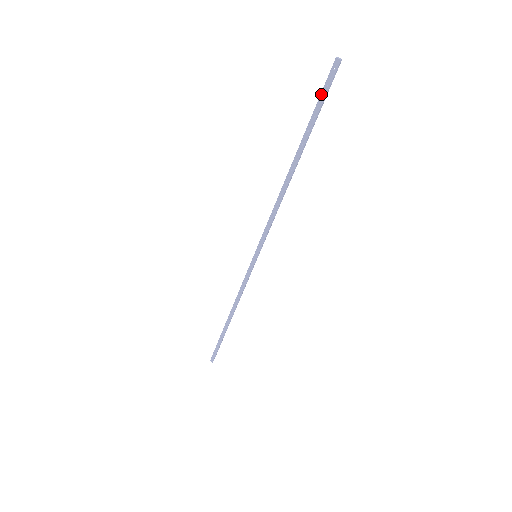
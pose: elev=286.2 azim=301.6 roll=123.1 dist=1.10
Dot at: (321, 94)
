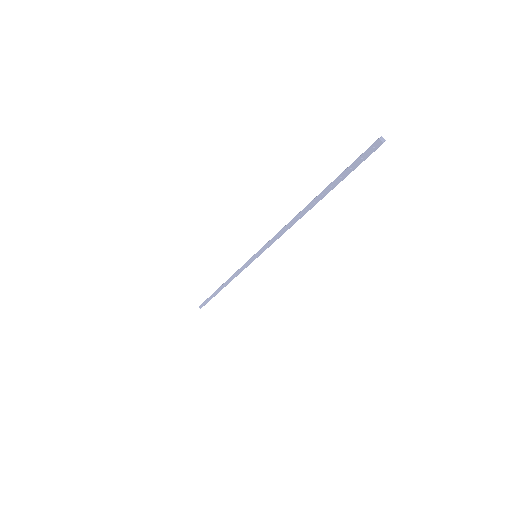
Dot at: (354, 162)
